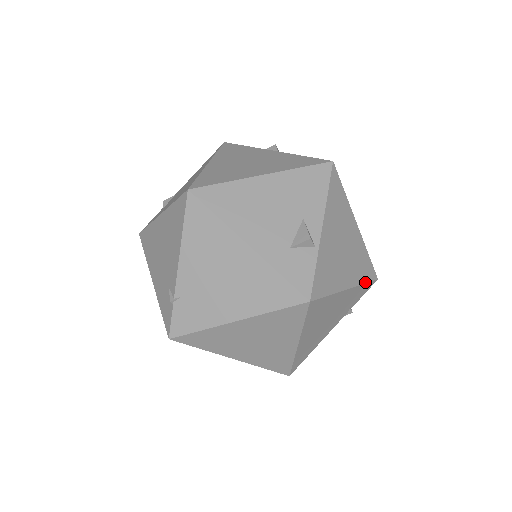
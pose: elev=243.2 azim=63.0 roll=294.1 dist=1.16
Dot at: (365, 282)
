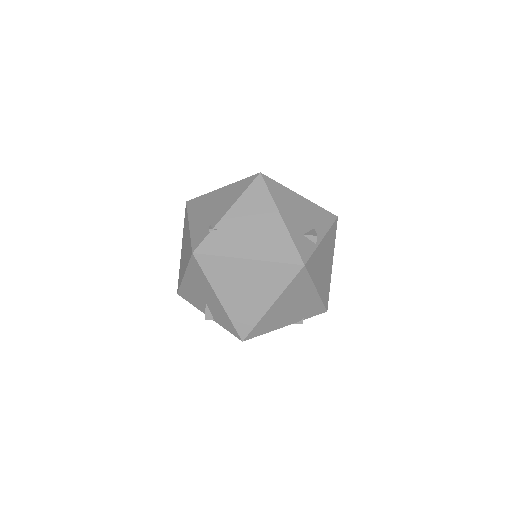
Dot at: (323, 302)
